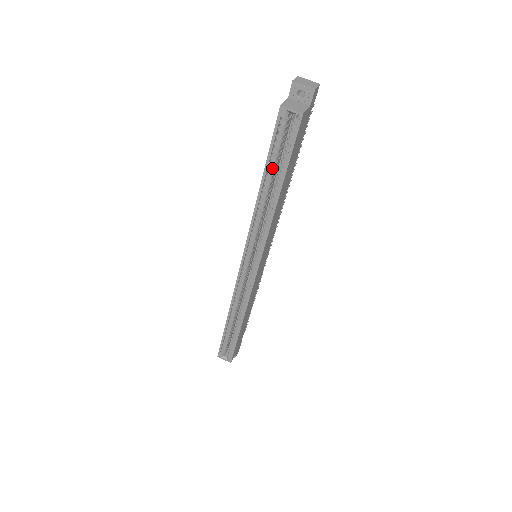
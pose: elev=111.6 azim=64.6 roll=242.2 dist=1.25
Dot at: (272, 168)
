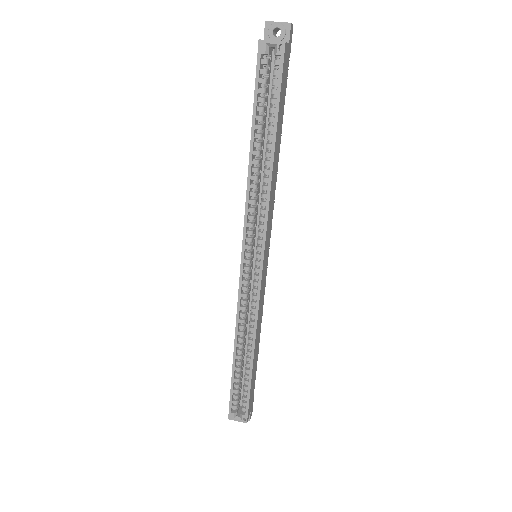
Dot at: (260, 123)
